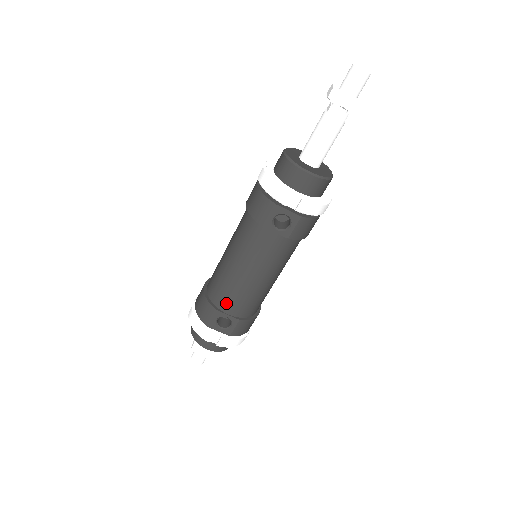
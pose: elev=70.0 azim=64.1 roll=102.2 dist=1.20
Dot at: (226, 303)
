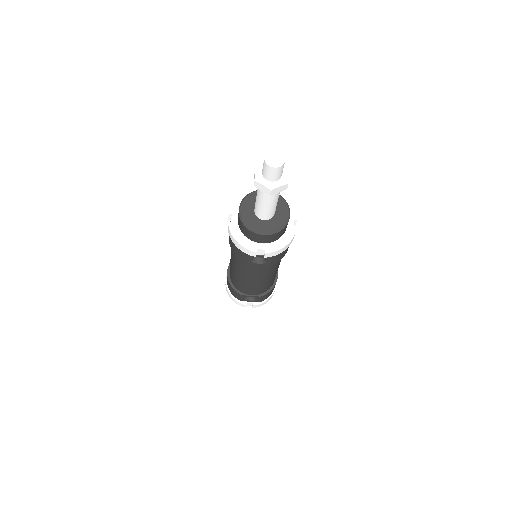
Dot at: (246, 291)
